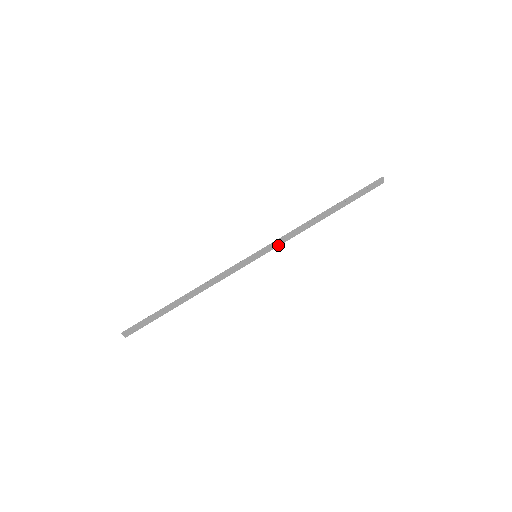
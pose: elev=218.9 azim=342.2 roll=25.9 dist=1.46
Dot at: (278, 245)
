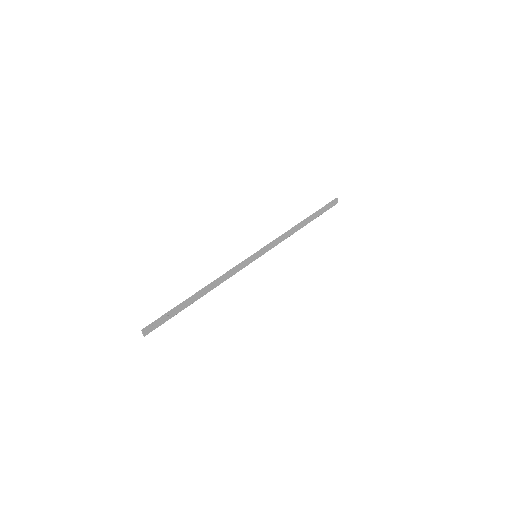
Dot at: (272, 247)
